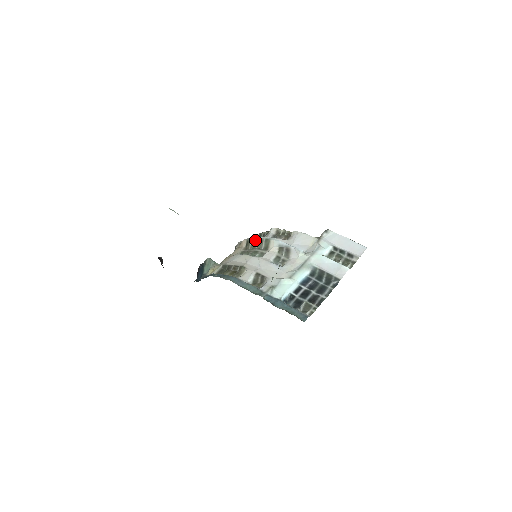
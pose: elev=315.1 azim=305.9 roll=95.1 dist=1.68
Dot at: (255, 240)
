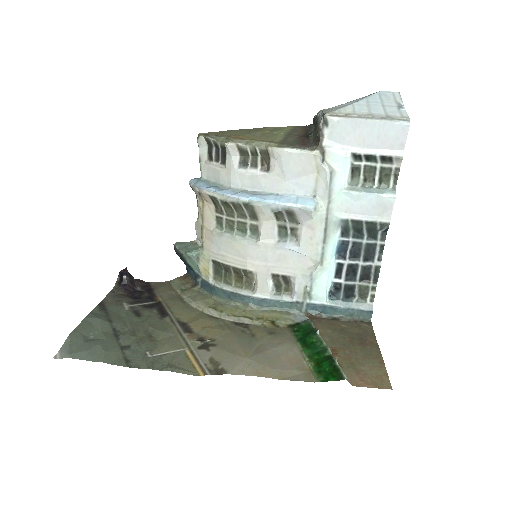
Dot at: (225, 203)
